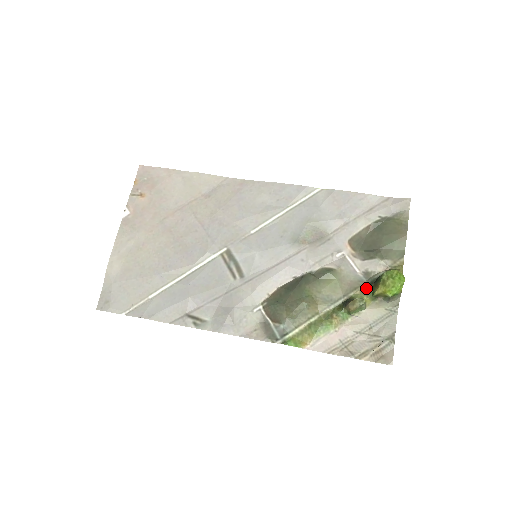
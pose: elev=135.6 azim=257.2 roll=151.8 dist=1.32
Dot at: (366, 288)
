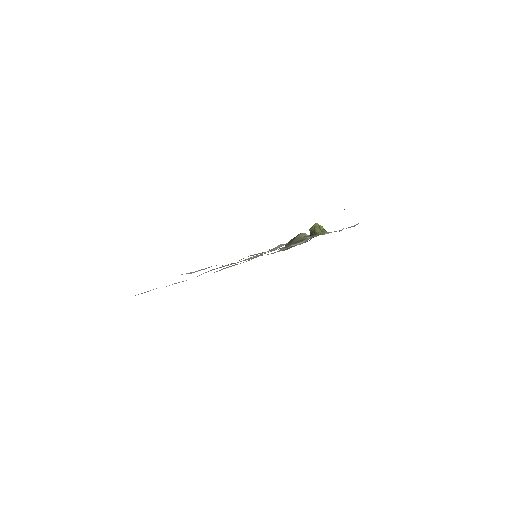
Dot at: (313, 237)
